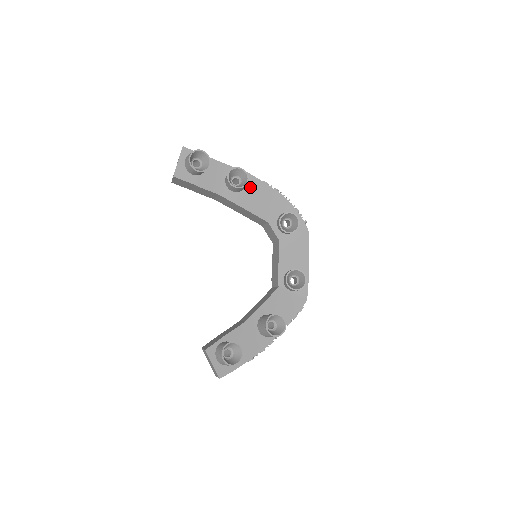
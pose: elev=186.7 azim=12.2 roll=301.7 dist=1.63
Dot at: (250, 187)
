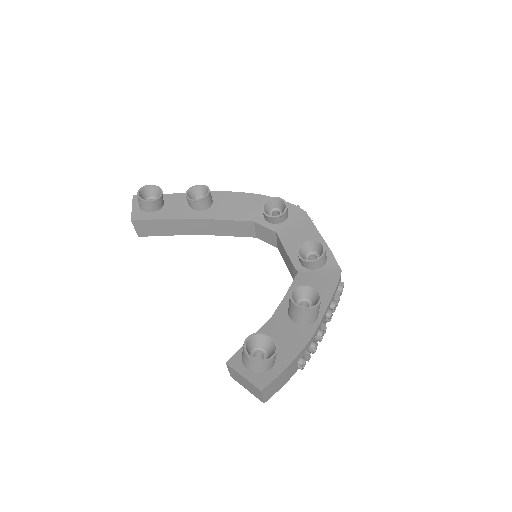
Dot at: (218, 201)
